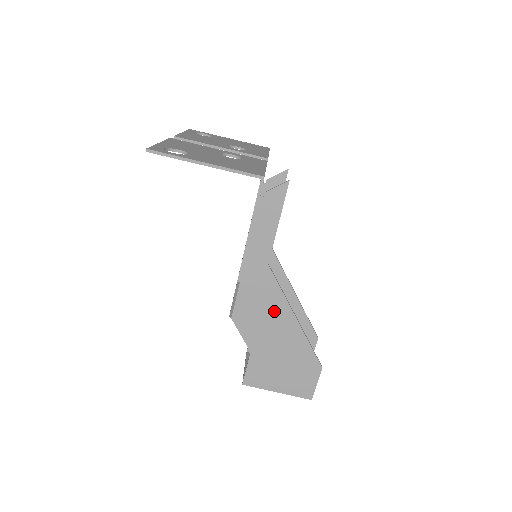
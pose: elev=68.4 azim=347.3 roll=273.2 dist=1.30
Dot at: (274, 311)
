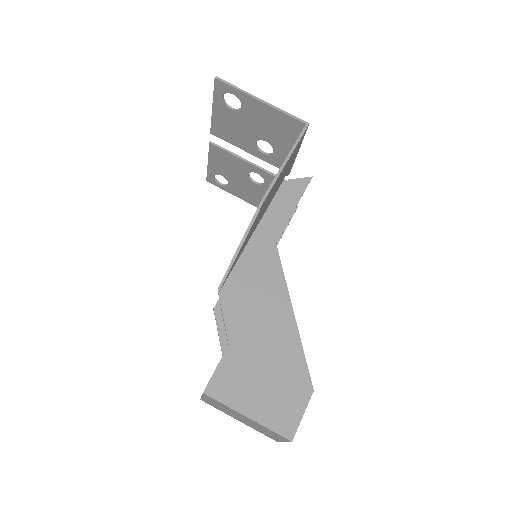
Dot at: (270, 297)
